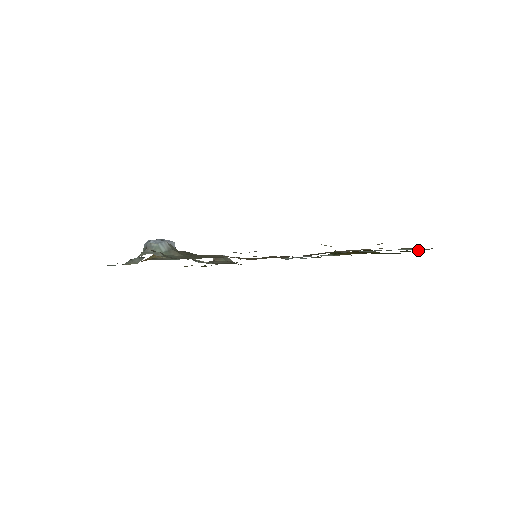
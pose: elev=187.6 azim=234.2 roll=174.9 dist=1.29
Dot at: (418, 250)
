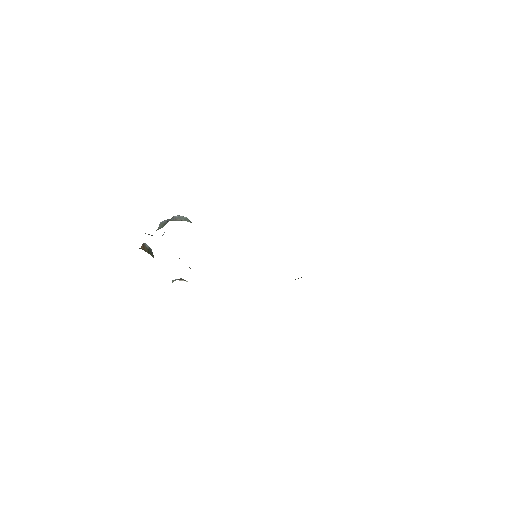
Dot at: occluded
